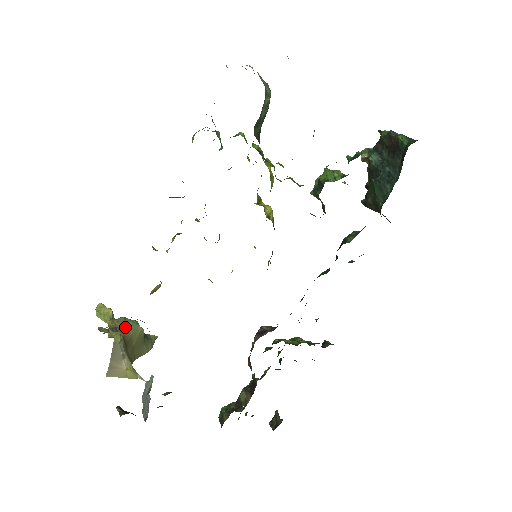
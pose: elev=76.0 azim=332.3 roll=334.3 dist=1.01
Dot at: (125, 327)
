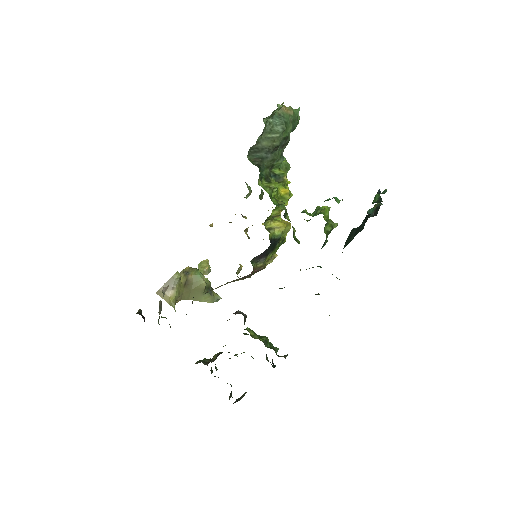
Dot at: (193, 275)
